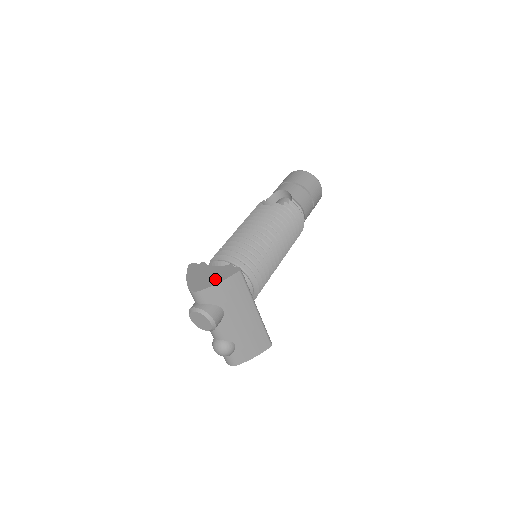
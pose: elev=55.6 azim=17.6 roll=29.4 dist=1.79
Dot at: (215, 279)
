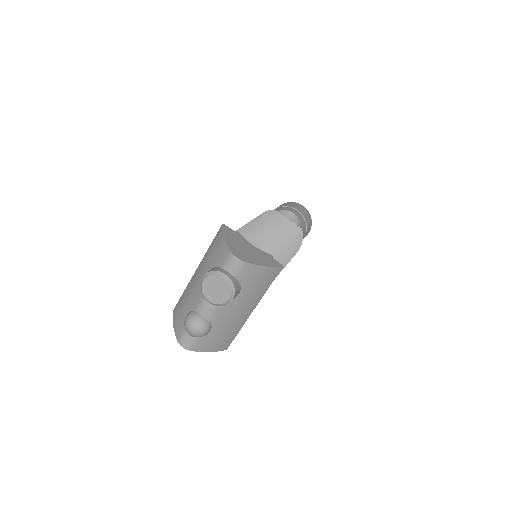
Dot at: (259, 260)
